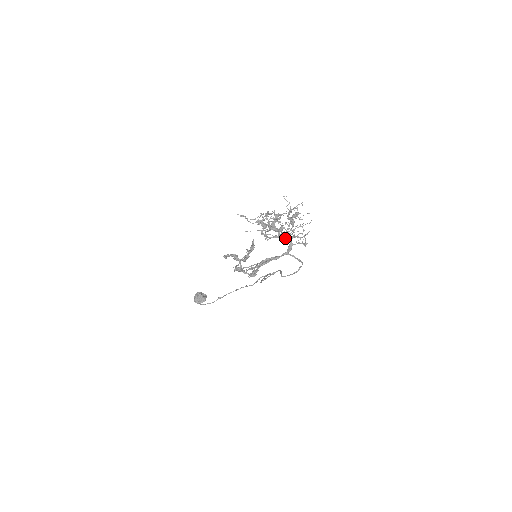
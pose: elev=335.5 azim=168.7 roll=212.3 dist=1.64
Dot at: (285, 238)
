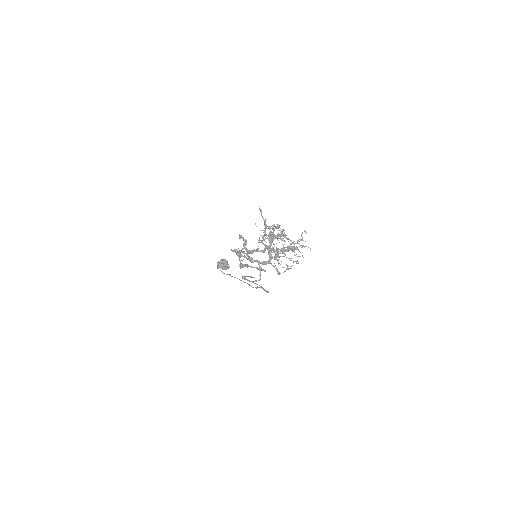
Dot at: (269, 253)
